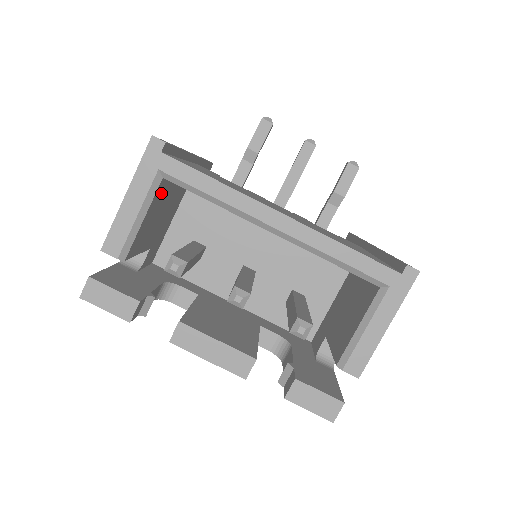
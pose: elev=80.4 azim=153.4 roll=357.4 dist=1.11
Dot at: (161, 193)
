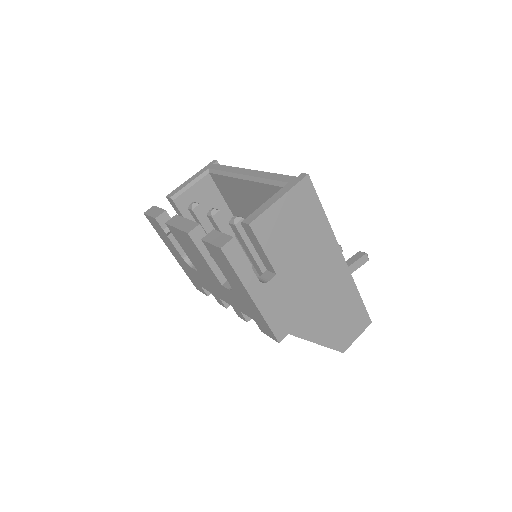
Dot at: (208, 187)
